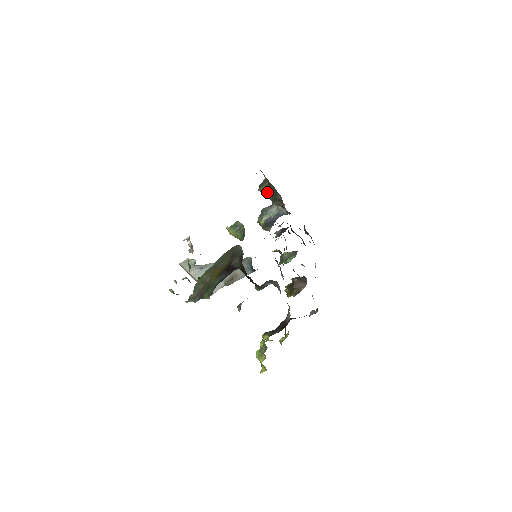
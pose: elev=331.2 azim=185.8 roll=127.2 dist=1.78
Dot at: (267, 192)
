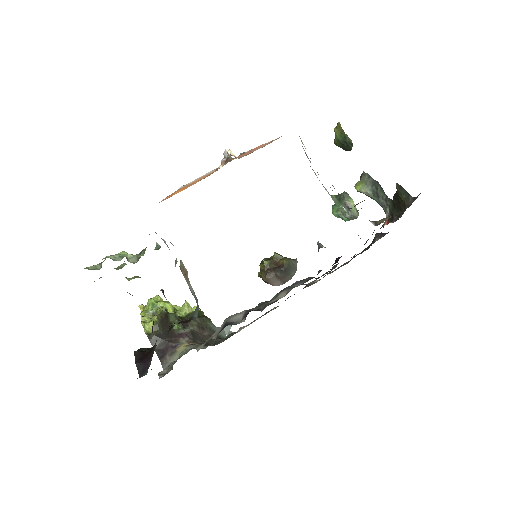
Dot at: (398, 197)
